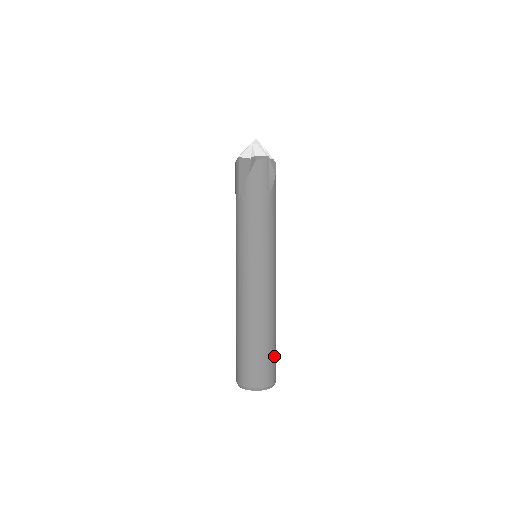
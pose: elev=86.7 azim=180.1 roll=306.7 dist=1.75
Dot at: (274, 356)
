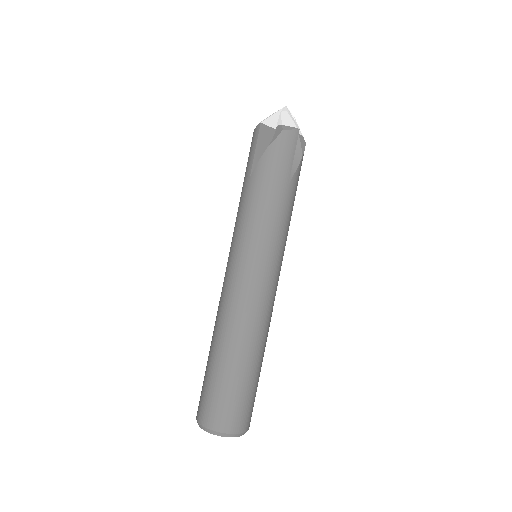
Dot at: (254, 393)
